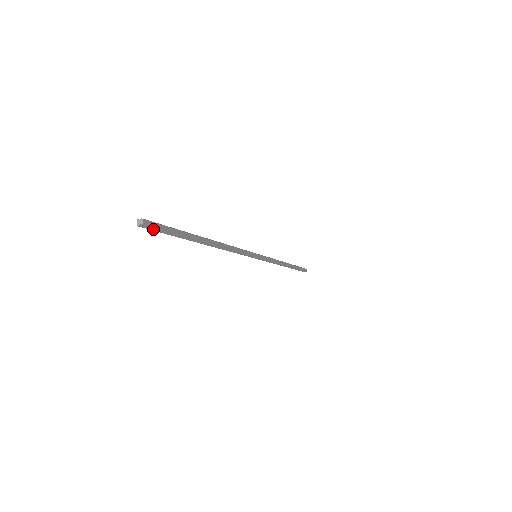
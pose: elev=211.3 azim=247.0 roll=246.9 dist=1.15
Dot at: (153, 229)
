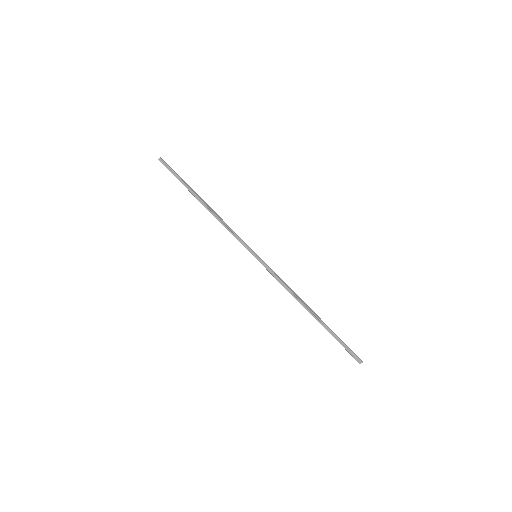
Dot at: (166, 166)
